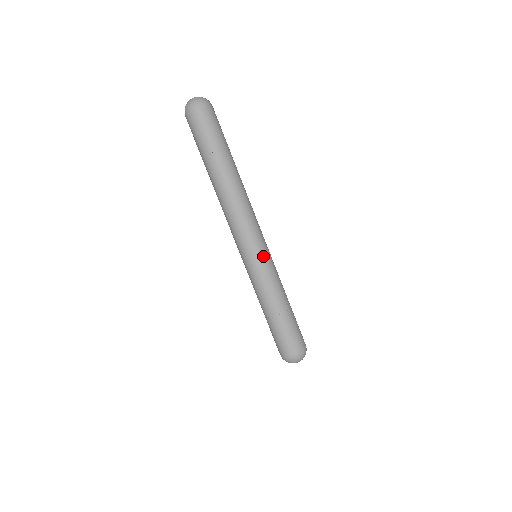
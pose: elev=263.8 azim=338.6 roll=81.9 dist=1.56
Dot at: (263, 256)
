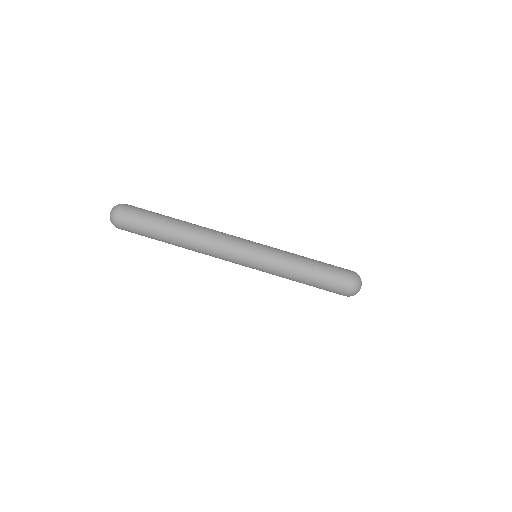
Dot at: (261, 244)
